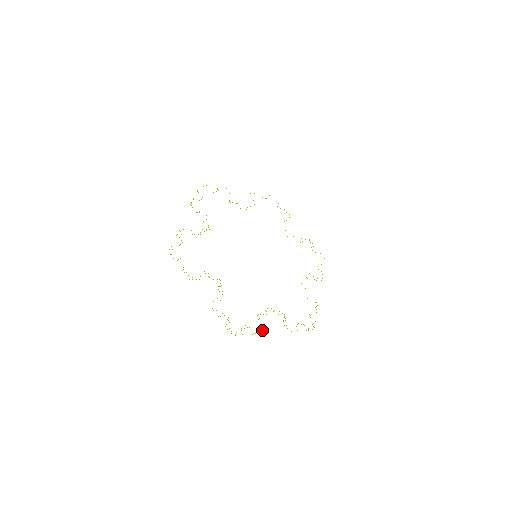
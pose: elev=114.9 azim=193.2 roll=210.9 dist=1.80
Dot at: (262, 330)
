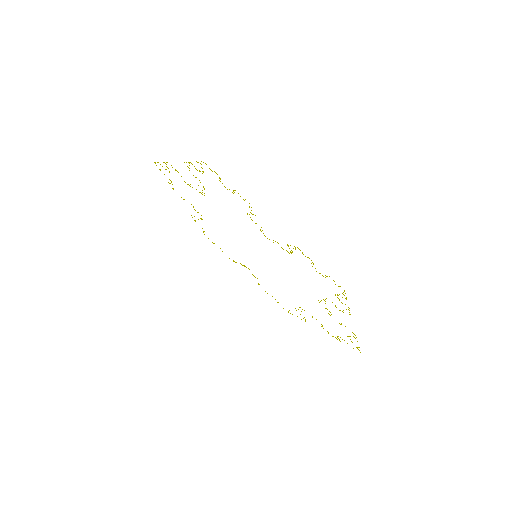
Dot at: occluded
